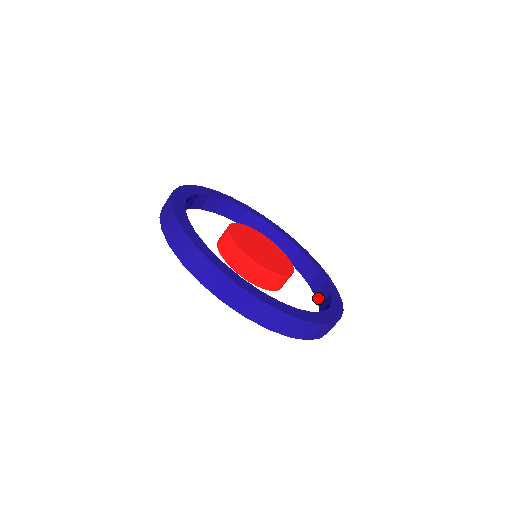
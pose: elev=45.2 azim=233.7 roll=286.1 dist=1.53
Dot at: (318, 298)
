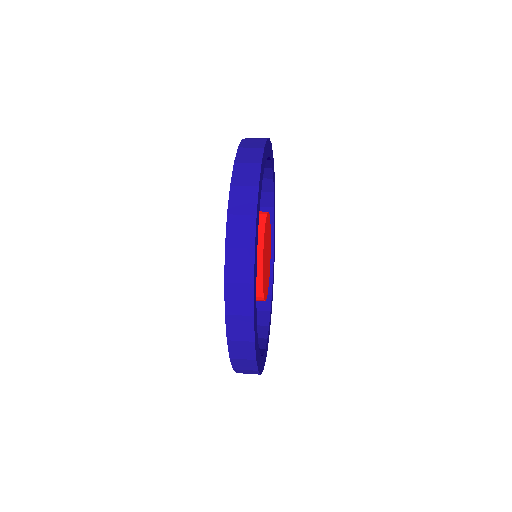
Dot at: occluded
